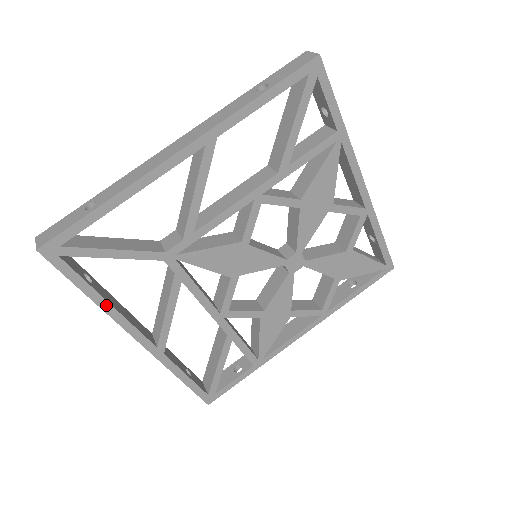
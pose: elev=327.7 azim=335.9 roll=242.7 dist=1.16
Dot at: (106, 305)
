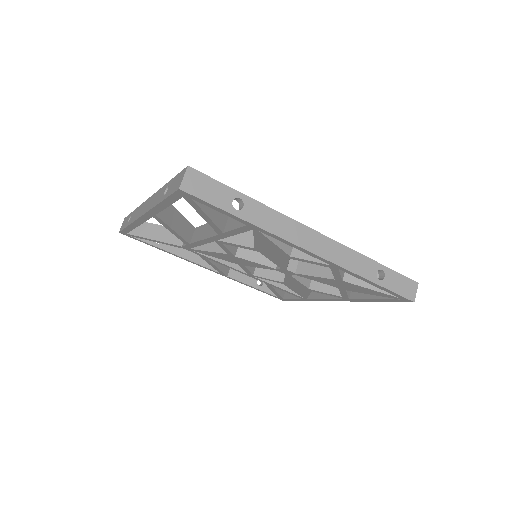
Dot at: (173, 254)
